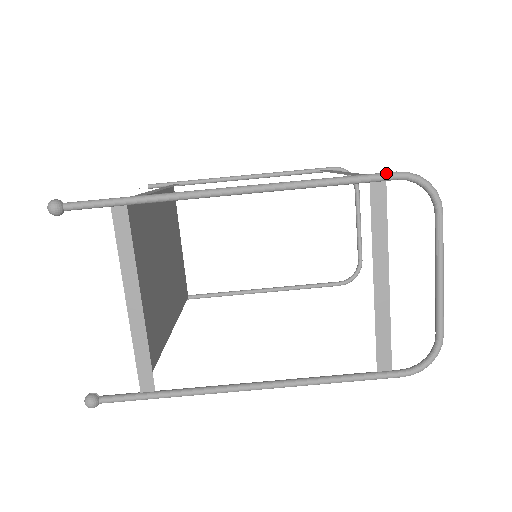
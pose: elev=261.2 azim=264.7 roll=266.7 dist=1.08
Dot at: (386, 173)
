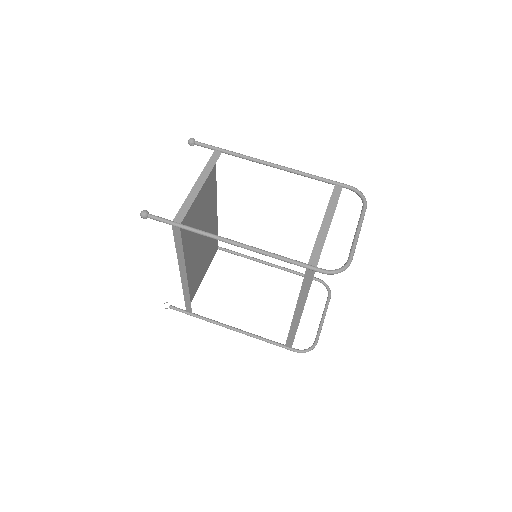
Dot at: occluded
